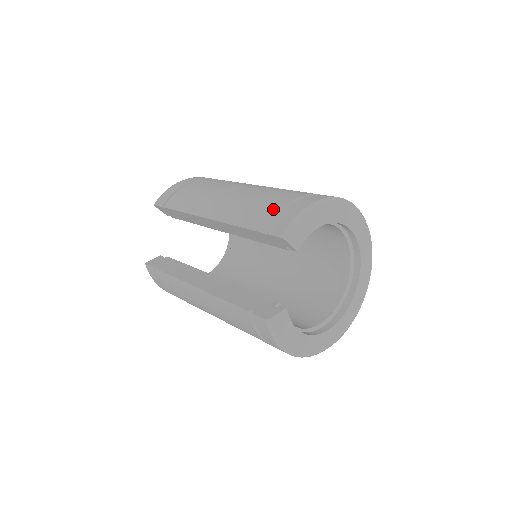
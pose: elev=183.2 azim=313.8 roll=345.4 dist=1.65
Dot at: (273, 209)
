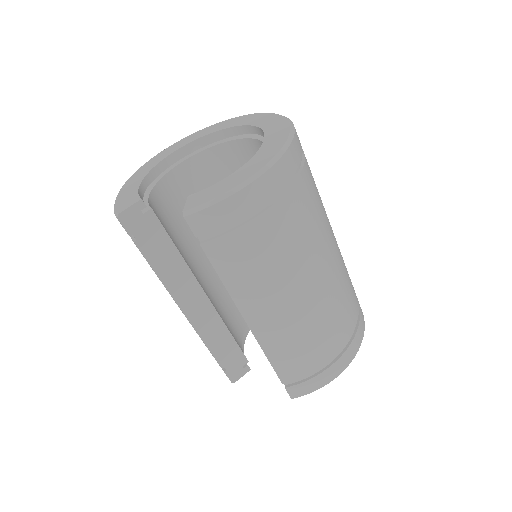
Dot at: (308, 369)
